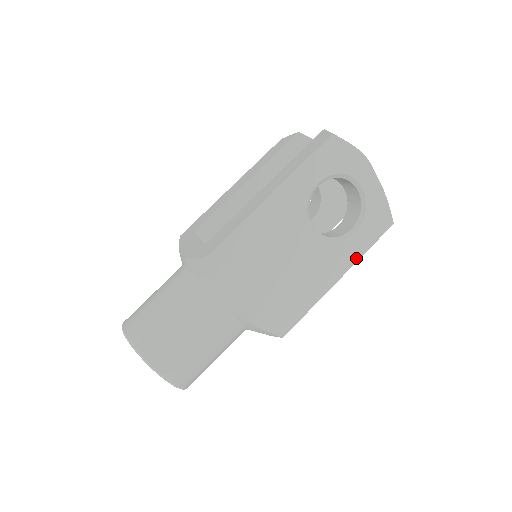
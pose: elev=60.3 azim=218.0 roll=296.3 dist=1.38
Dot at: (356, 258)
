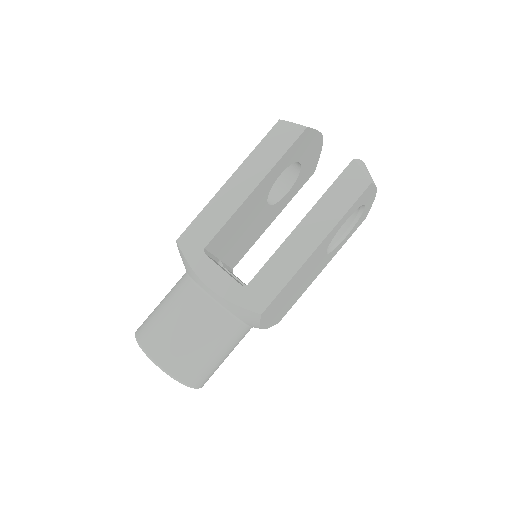
Dot at: occluded
